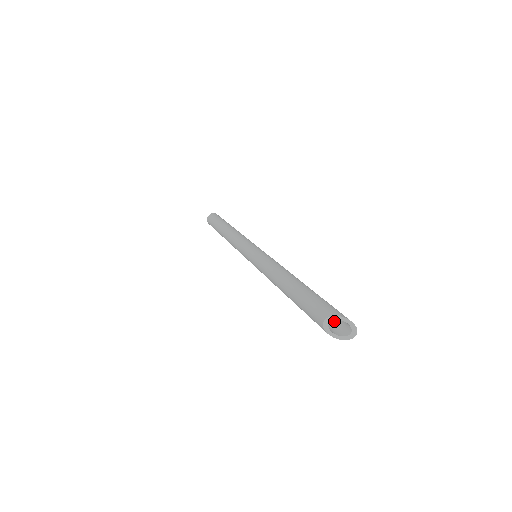
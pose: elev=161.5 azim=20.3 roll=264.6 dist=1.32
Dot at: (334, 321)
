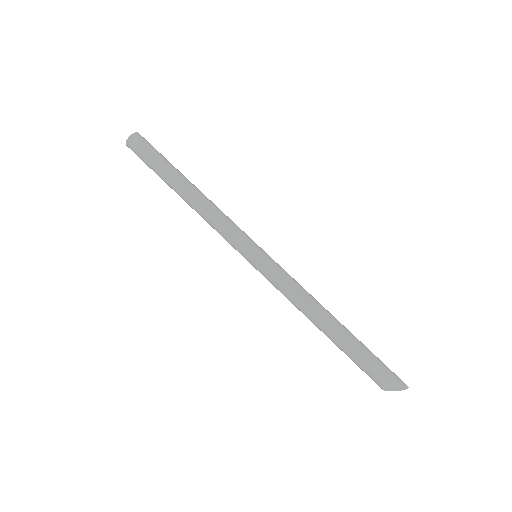
Dot at: occluded
